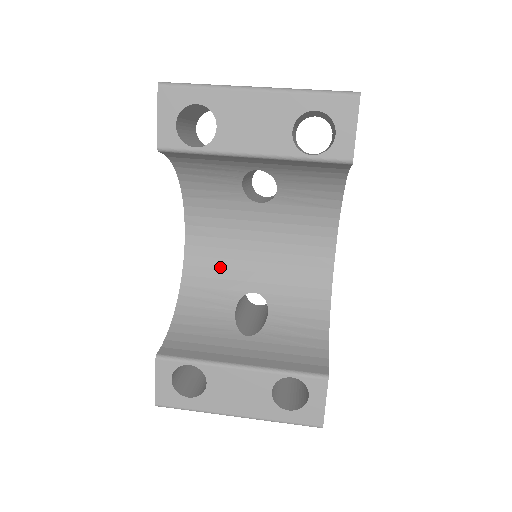
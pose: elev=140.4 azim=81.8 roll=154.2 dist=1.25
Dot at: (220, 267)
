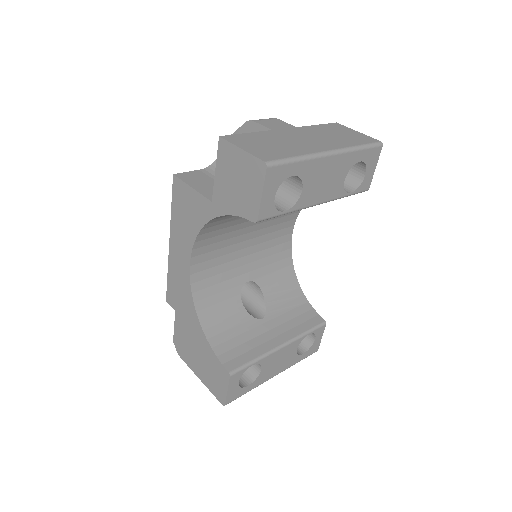
Dot at: (220, 272)
